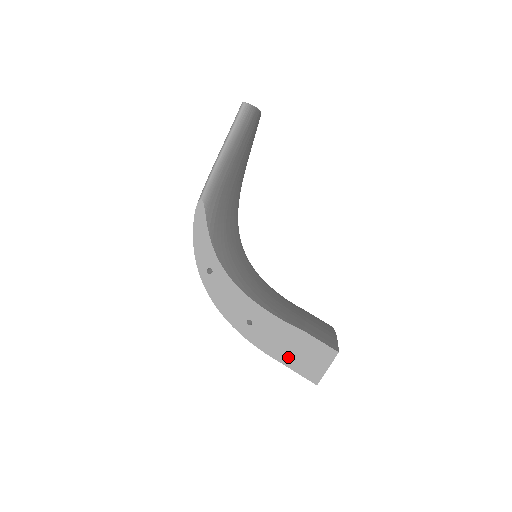
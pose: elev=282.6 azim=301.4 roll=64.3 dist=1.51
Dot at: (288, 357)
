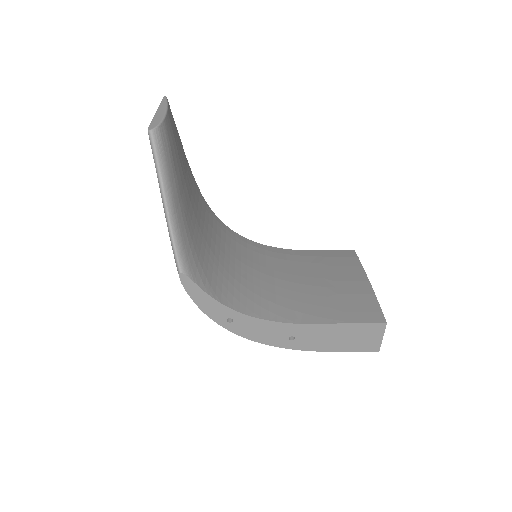
Dot at: (342, 345)
